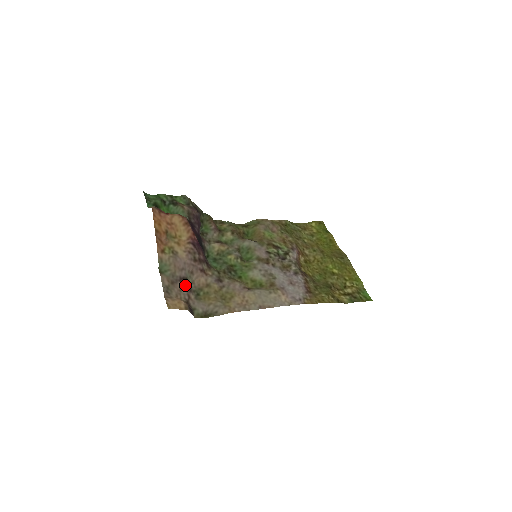
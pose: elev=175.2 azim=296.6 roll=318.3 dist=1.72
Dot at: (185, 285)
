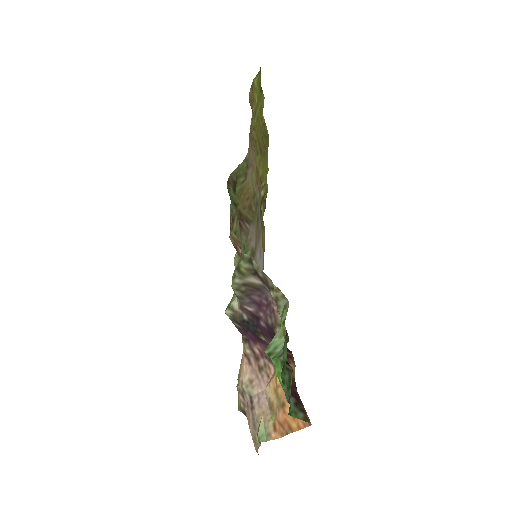
Dot at: (248, 403)
